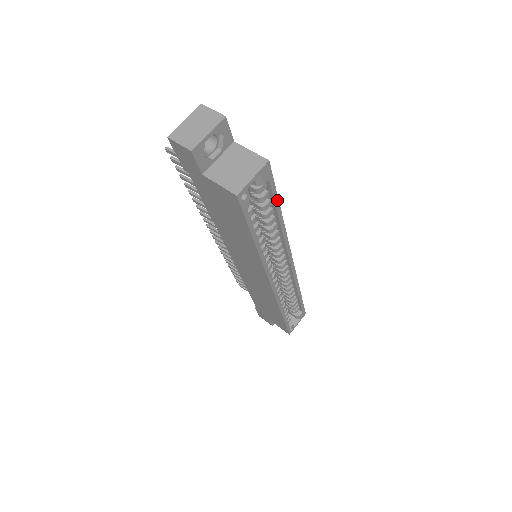
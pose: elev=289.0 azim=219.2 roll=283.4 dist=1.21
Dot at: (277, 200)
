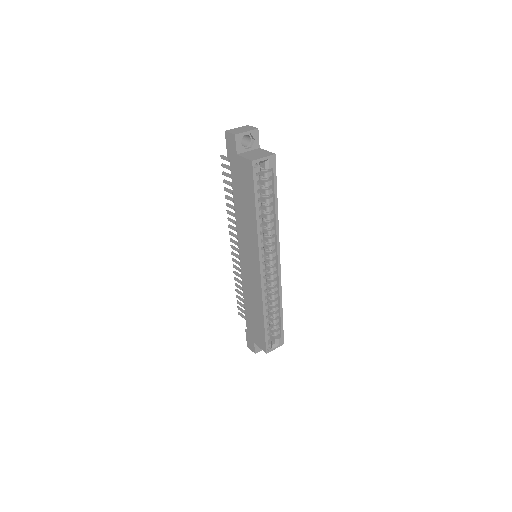
Dot at: (276, 190)
